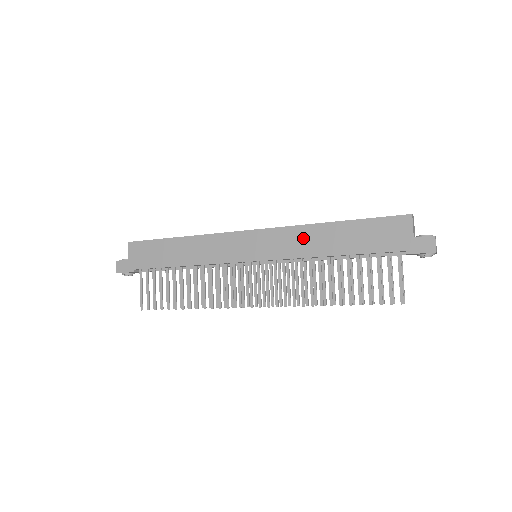
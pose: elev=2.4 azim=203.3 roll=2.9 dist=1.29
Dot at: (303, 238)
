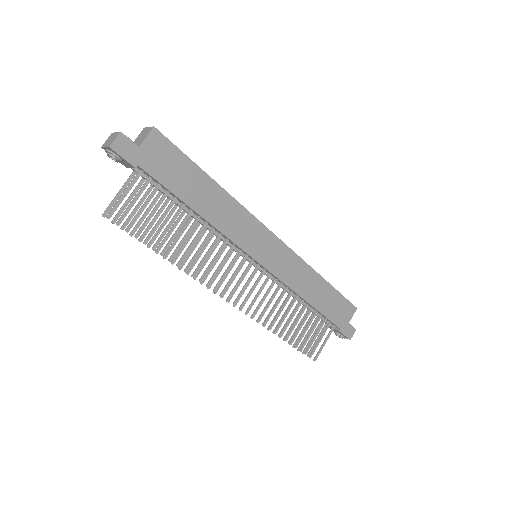
Dot at: (302, 275)
